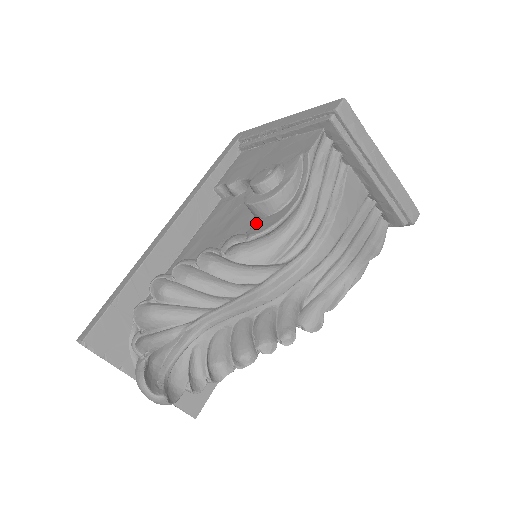
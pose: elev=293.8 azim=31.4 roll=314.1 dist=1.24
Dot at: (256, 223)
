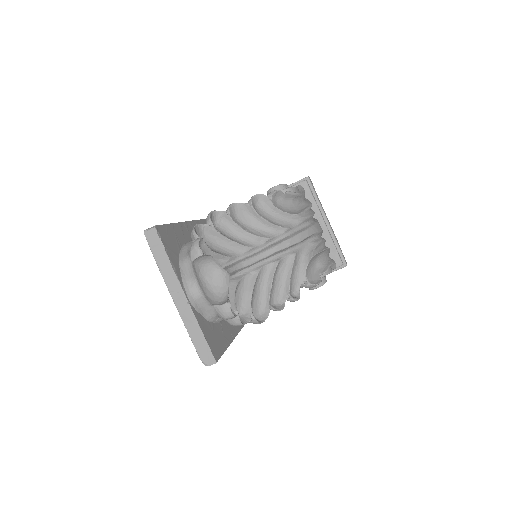
Dot at: occluded
